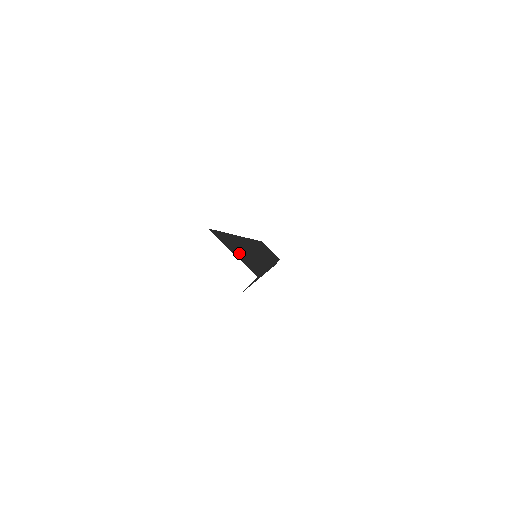
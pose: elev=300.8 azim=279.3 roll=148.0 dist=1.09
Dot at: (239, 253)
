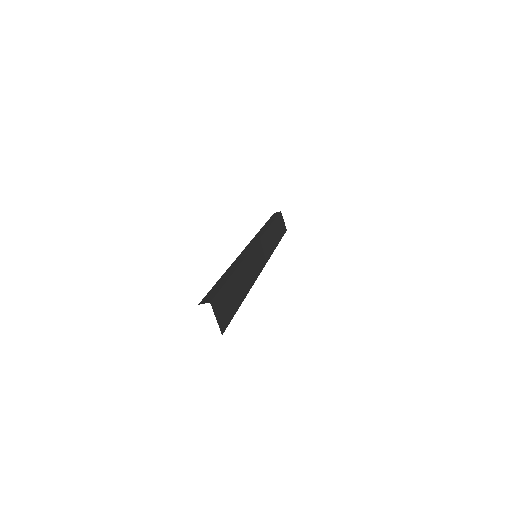
Dot at: (224, 309)
